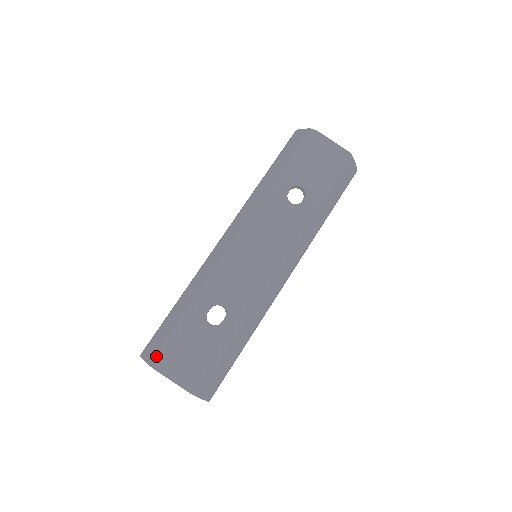
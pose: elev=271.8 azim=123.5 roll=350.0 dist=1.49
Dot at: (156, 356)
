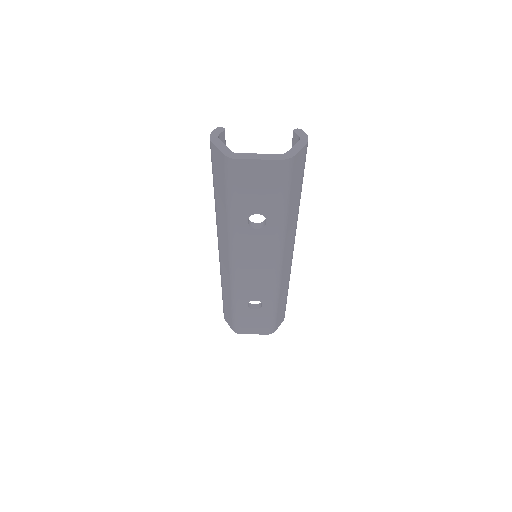
Dot at: (234, 329)
